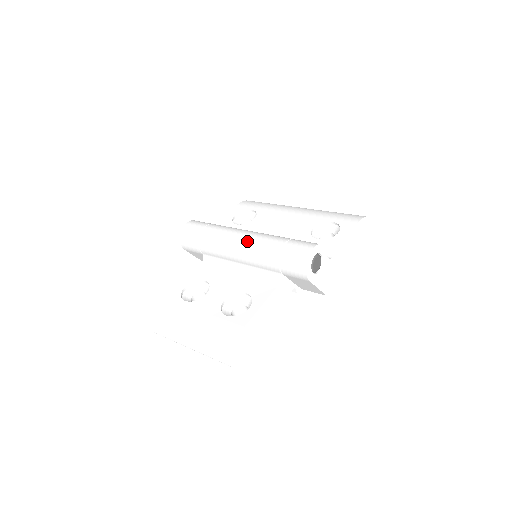
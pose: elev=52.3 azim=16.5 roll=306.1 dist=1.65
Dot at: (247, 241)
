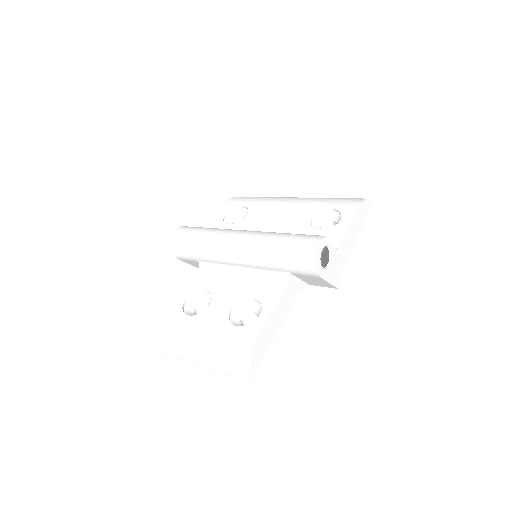
Dot at: (246, 242)
